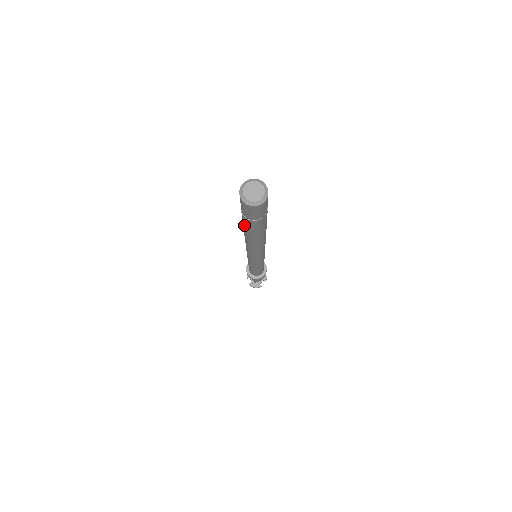
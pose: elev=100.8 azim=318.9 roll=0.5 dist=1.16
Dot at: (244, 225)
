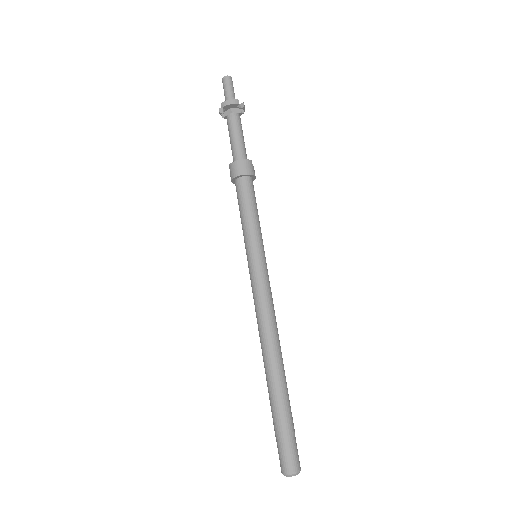
Dot at: (271, 407)
